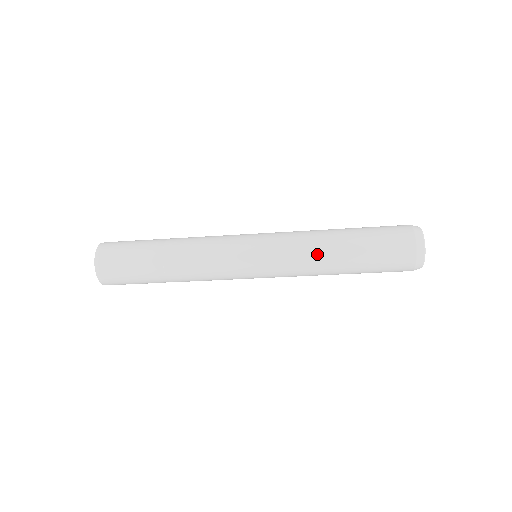
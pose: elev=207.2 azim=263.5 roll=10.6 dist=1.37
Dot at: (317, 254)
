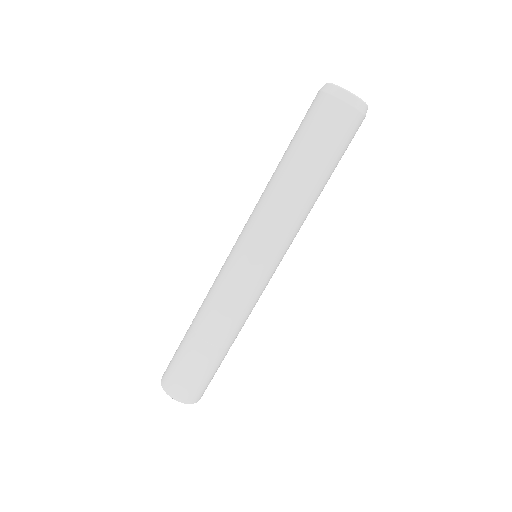
Dot at: occluded
